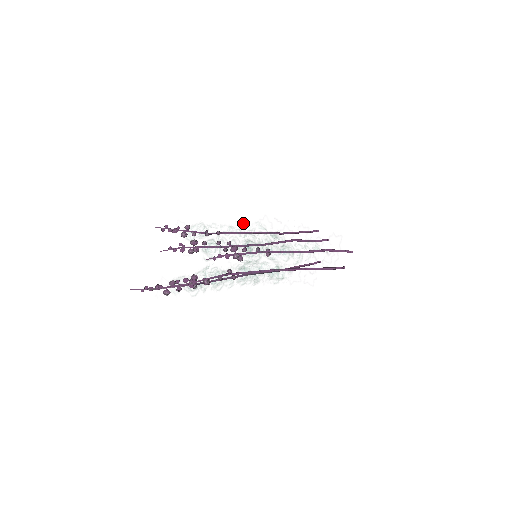
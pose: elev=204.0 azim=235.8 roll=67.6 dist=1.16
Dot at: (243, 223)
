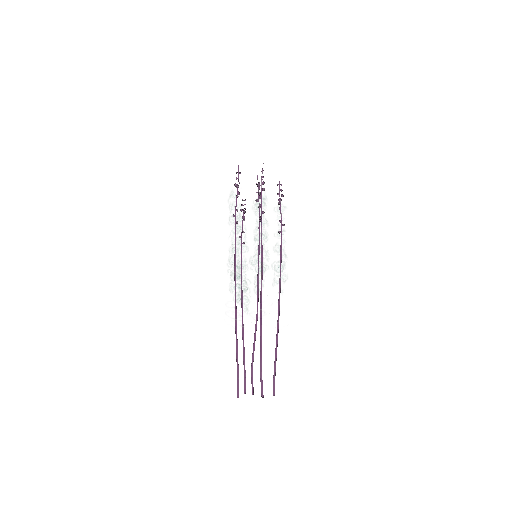
Dot at: occluded
